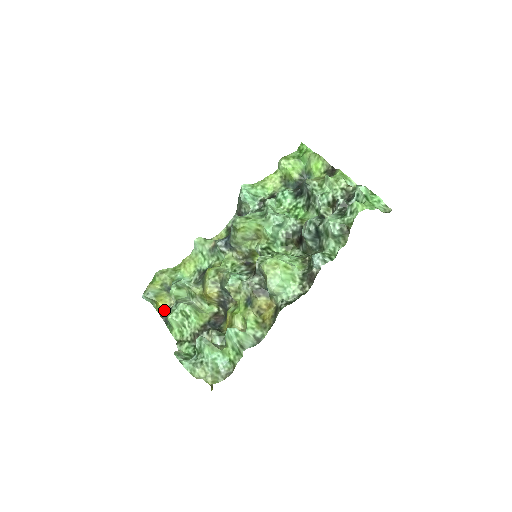
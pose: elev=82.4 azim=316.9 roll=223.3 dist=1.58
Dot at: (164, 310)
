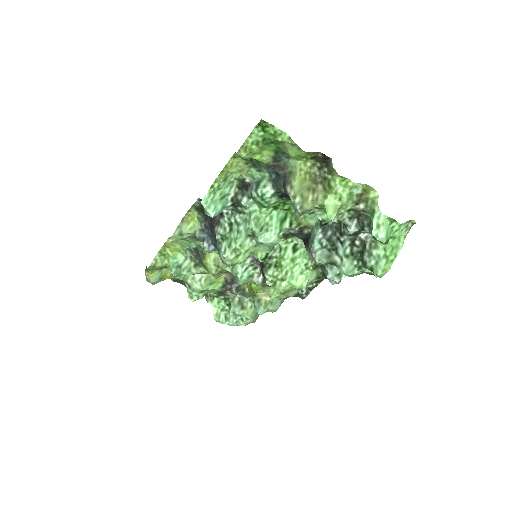
Dot at: (174, 279)
